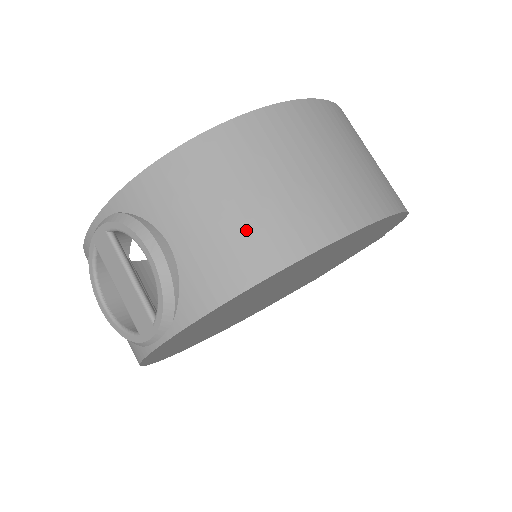
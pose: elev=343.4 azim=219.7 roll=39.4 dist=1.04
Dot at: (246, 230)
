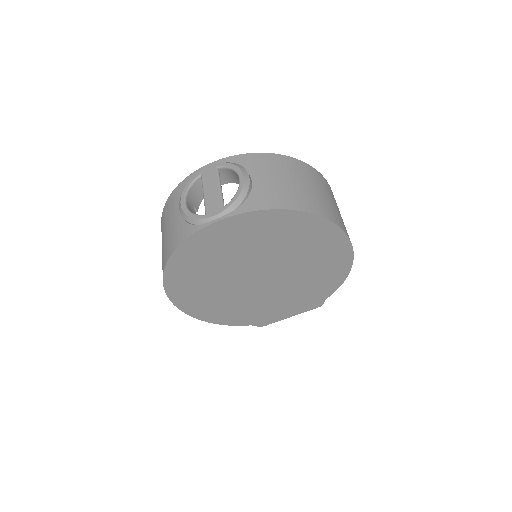
Dot at: (293, 191)
